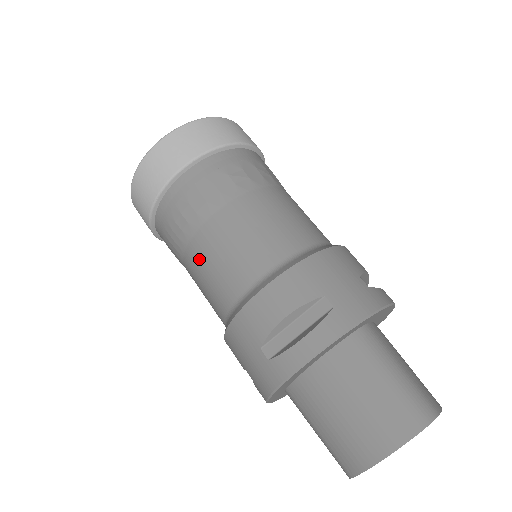
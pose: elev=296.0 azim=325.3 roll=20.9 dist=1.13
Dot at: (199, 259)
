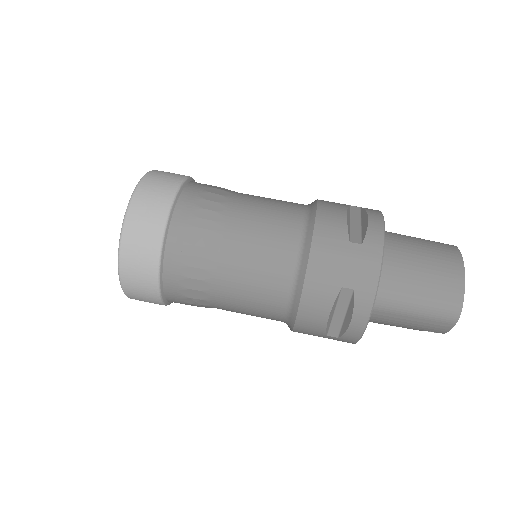
Dot at: (243, 231)
